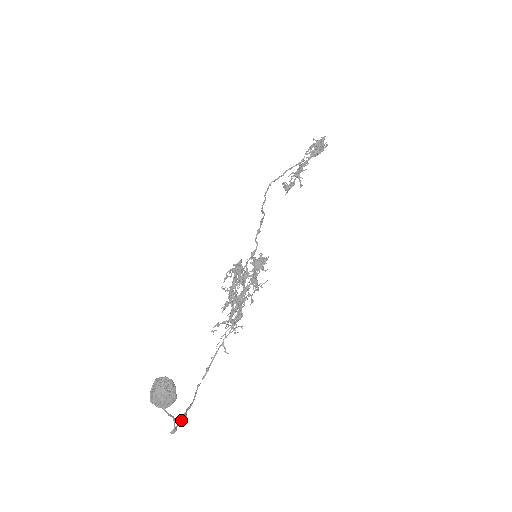
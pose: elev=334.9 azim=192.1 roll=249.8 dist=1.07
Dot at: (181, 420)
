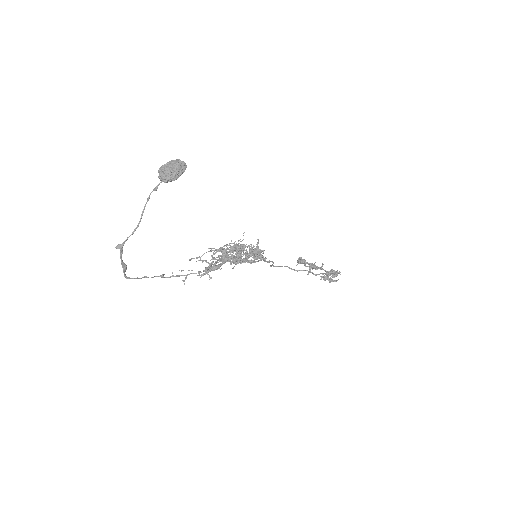
Dot at: occluded
